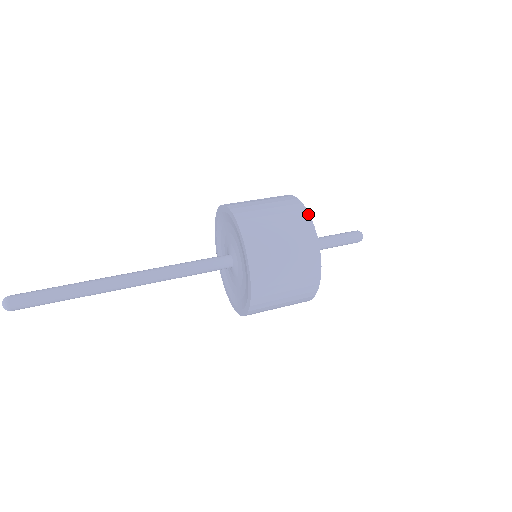
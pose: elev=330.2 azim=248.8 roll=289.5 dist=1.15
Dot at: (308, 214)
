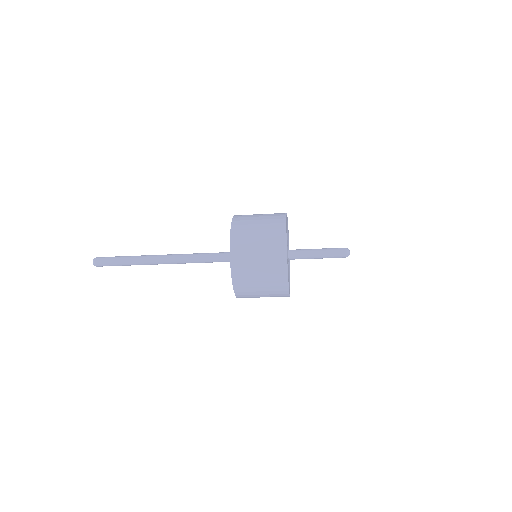
Dot at: (285, 226)
